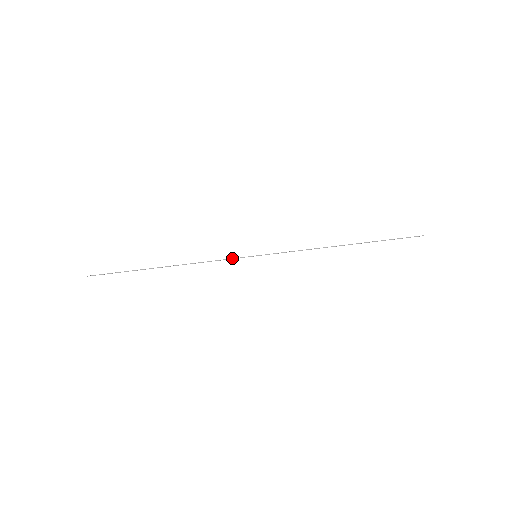
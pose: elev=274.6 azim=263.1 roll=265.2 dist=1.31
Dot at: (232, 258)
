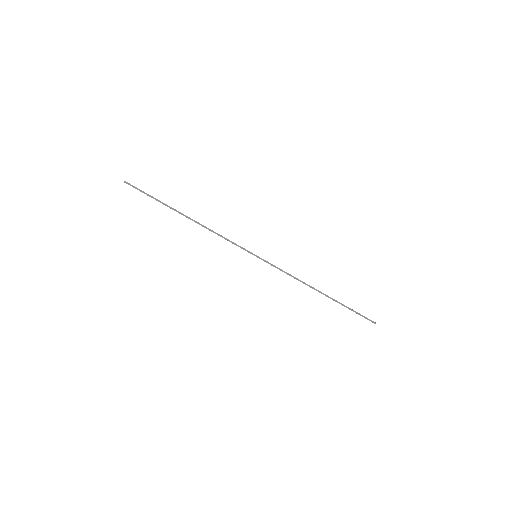
Dot at: (238, 246)
